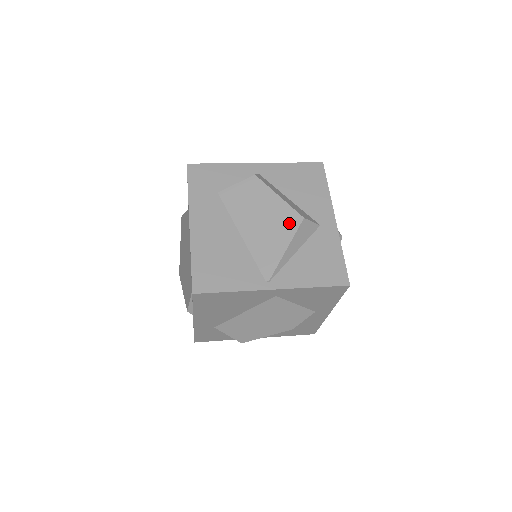
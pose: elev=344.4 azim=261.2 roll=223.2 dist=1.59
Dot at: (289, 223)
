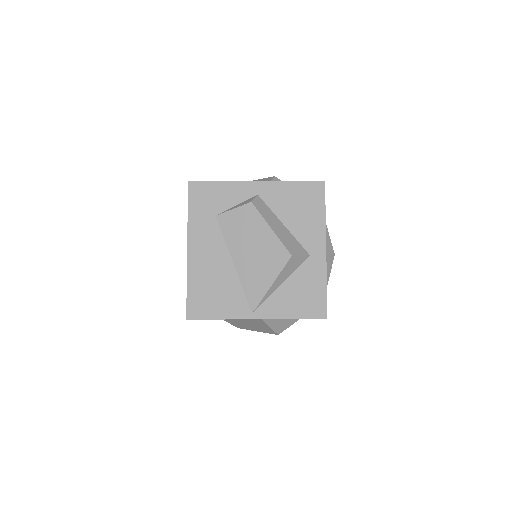
Dot at: (277, 259)
